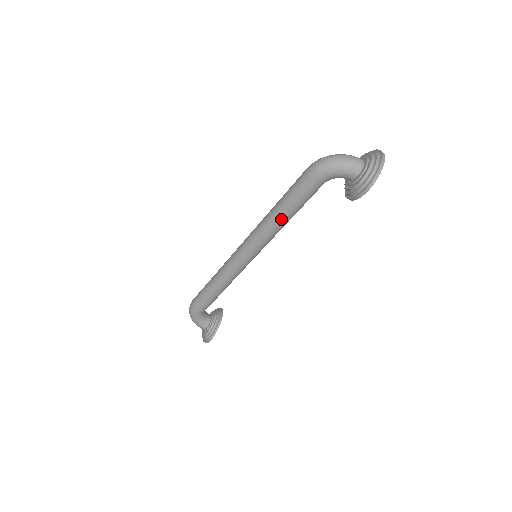
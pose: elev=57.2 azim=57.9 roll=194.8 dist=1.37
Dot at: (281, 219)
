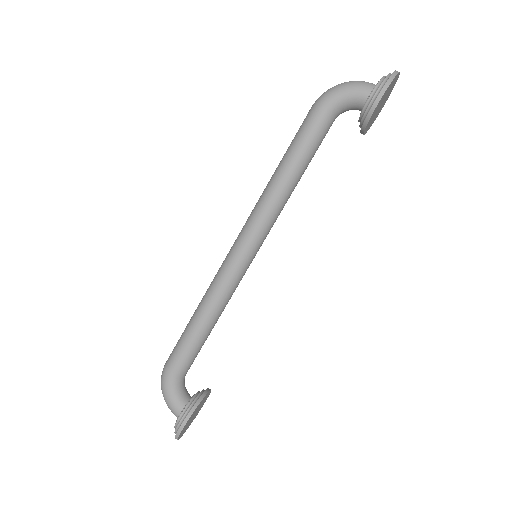
Dot at: (285, 174)
